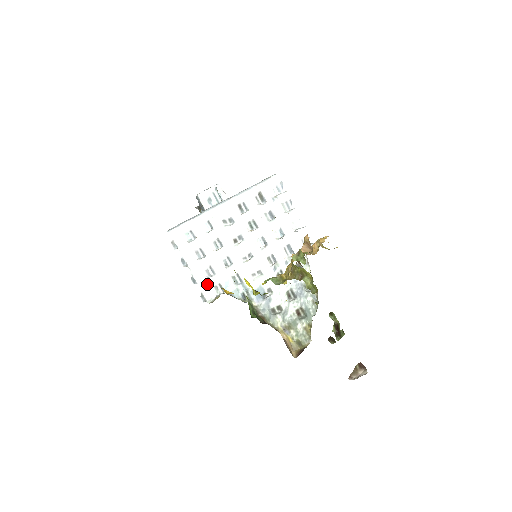
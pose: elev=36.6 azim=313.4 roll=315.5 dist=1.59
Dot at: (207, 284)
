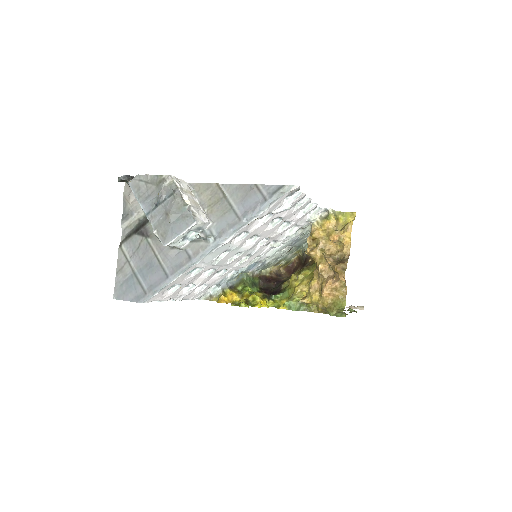
Dot at: (199, 294)
